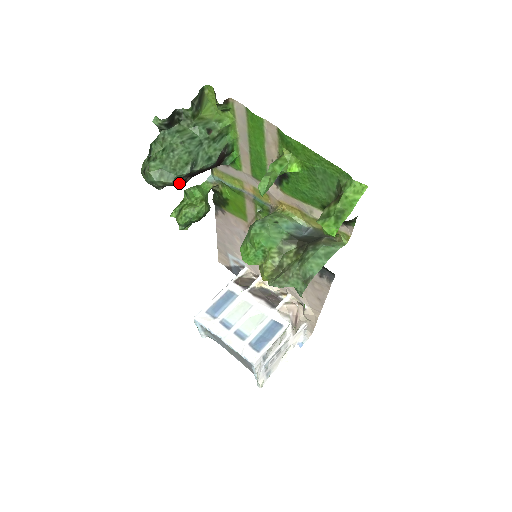
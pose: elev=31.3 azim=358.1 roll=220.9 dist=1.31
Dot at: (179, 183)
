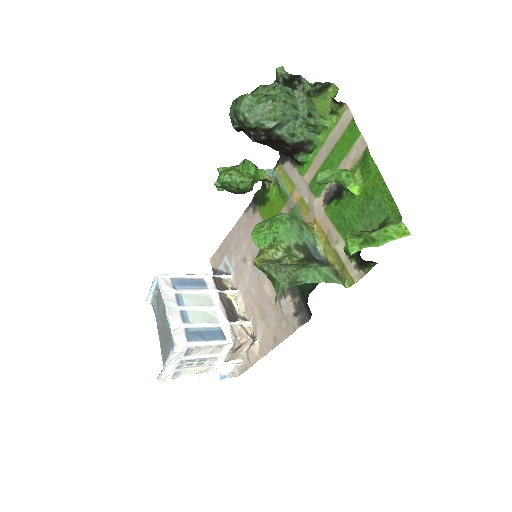
Dot at: (254, 134)
